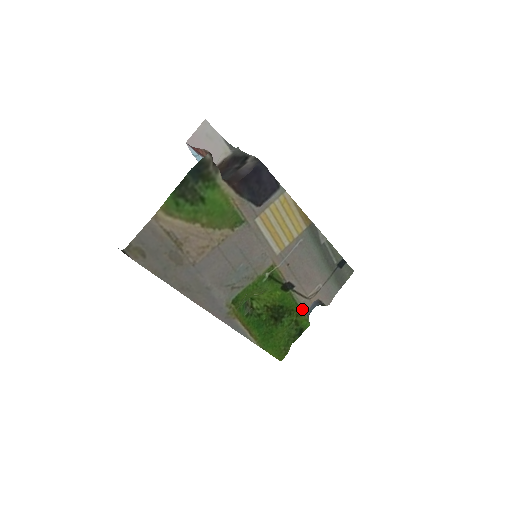
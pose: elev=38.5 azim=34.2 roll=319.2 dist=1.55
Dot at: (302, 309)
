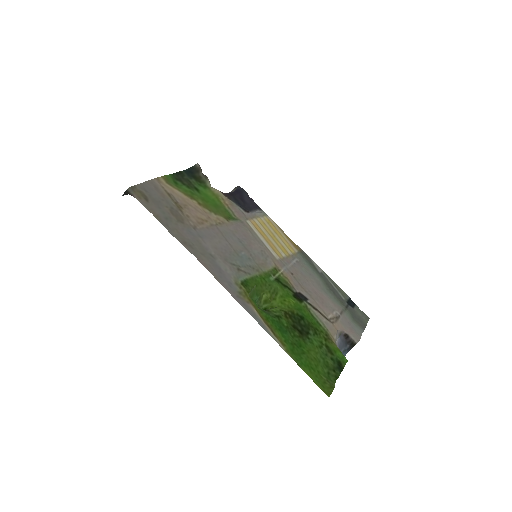
Dot at: (328, 333)
